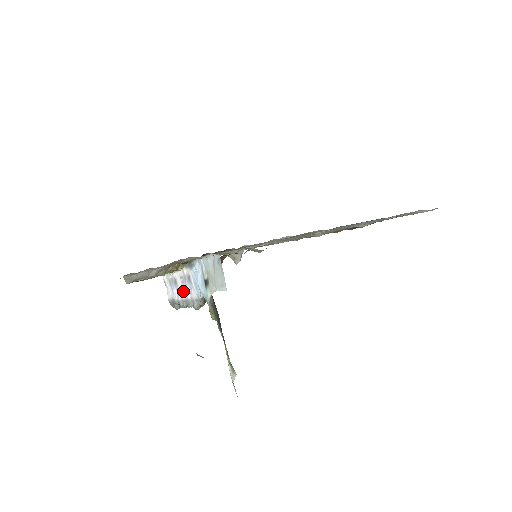
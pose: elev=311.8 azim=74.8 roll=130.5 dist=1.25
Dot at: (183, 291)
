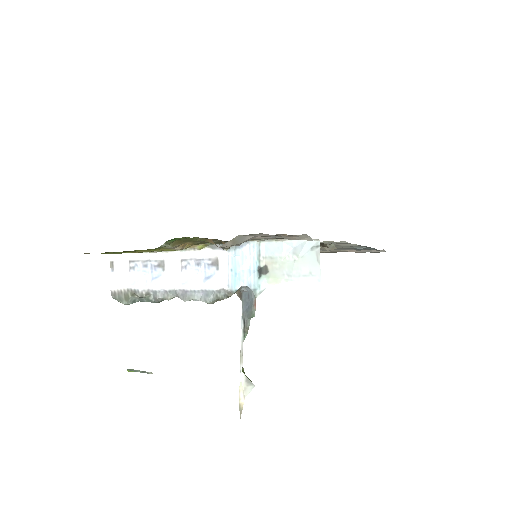
Dot at: (181, 278)
